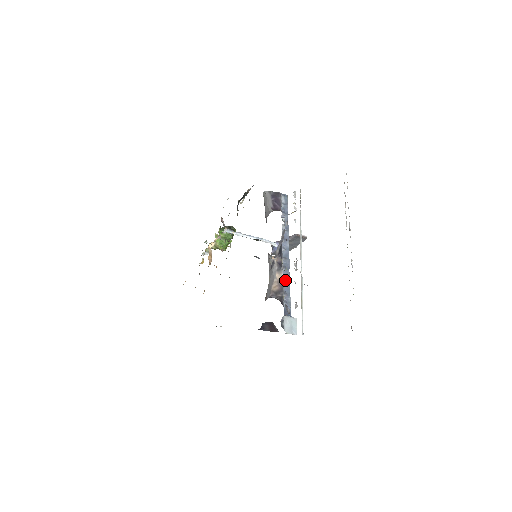
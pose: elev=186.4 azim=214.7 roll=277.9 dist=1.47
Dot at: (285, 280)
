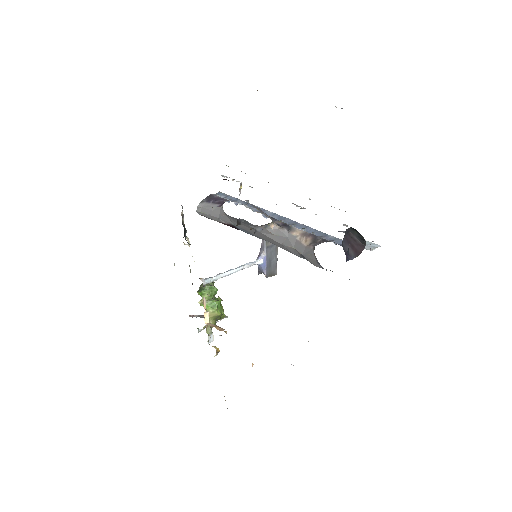
Dot at: (306, 231)
